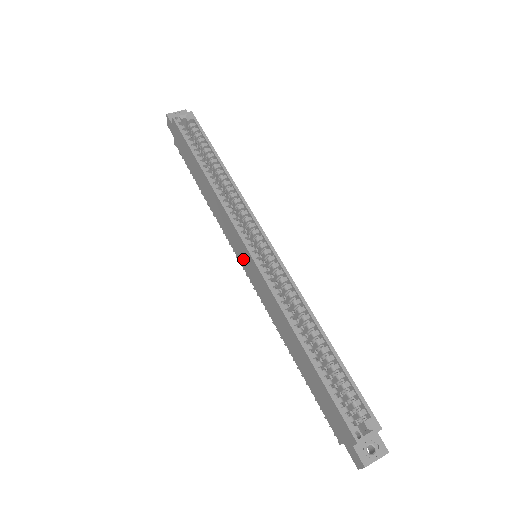
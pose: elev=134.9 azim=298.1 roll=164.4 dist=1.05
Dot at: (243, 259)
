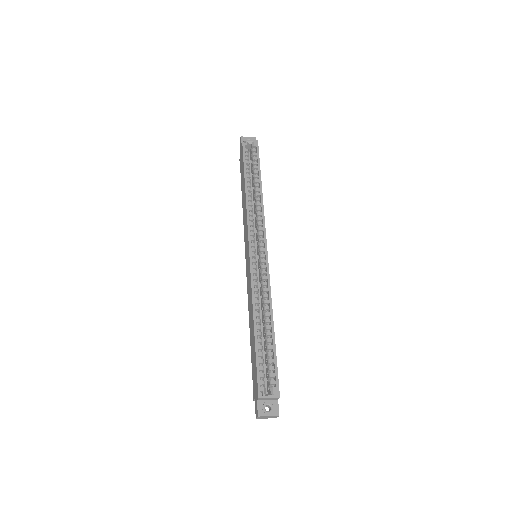
Dot at: (246, 255)
